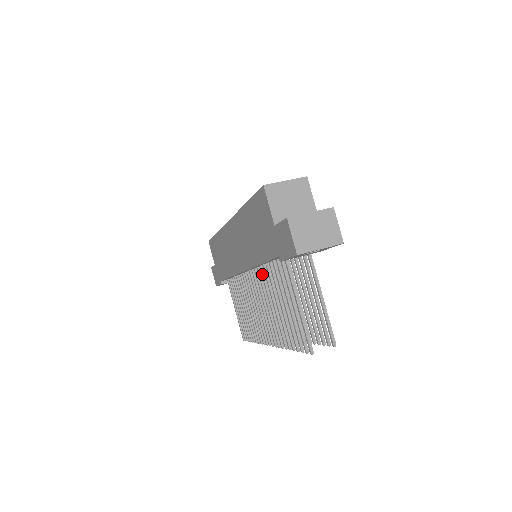
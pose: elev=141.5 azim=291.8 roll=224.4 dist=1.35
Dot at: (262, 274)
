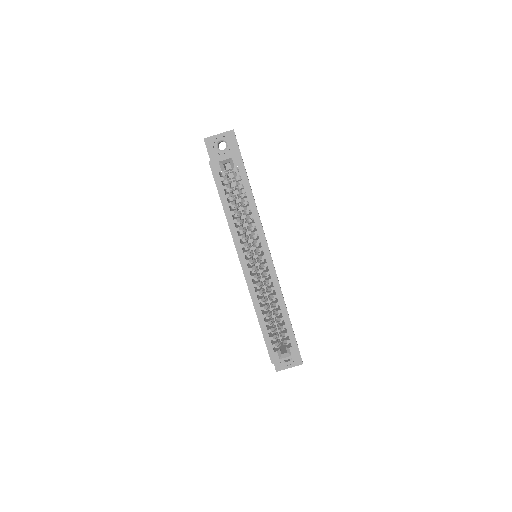
Dot at: occluded
